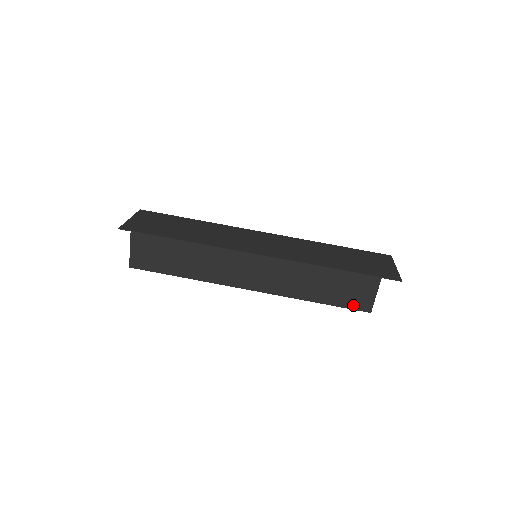
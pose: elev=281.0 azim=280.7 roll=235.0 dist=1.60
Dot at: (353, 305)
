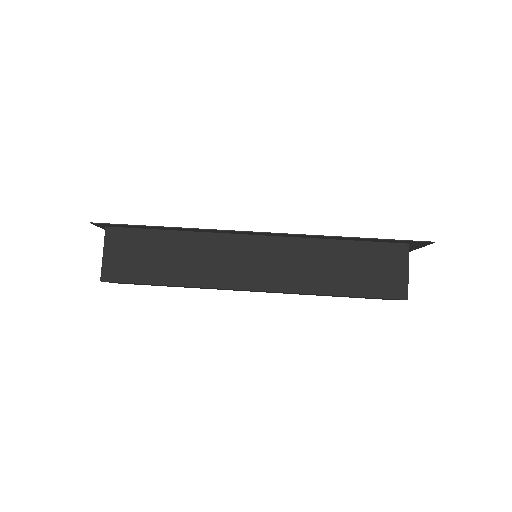
Dot at: (384, 292)
